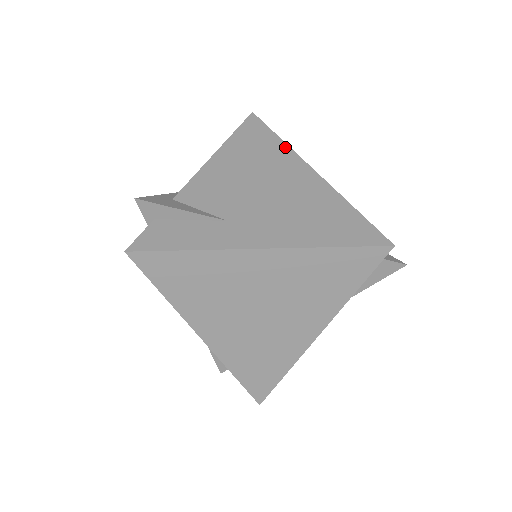
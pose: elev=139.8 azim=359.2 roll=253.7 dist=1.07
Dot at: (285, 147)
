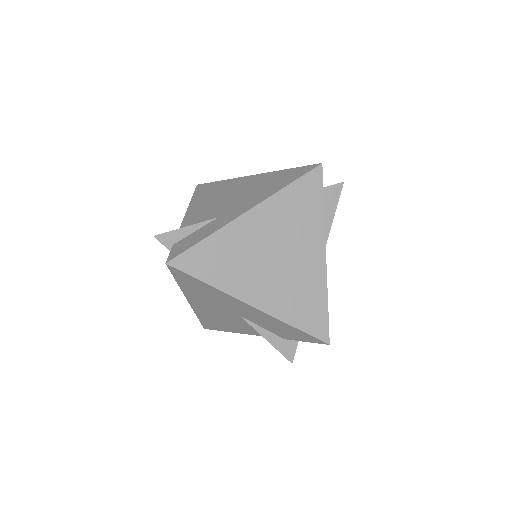
Dot at: (228, 180)
